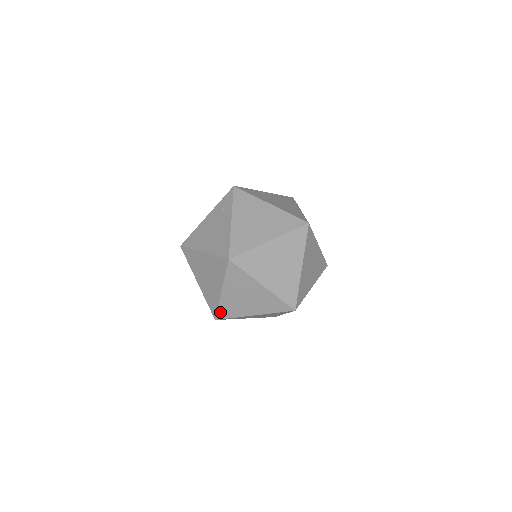
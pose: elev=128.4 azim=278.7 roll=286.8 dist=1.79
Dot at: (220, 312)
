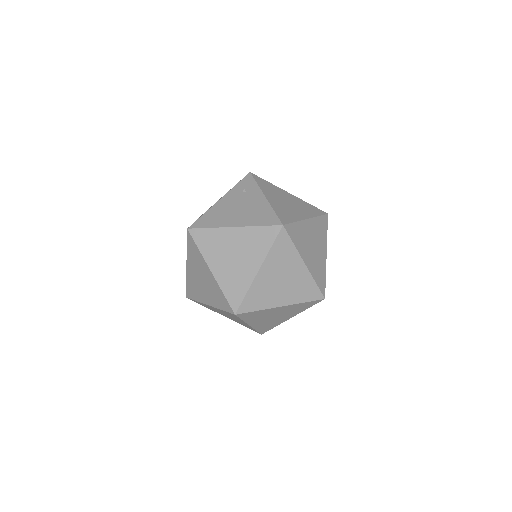
Dot at: (245, 302)
